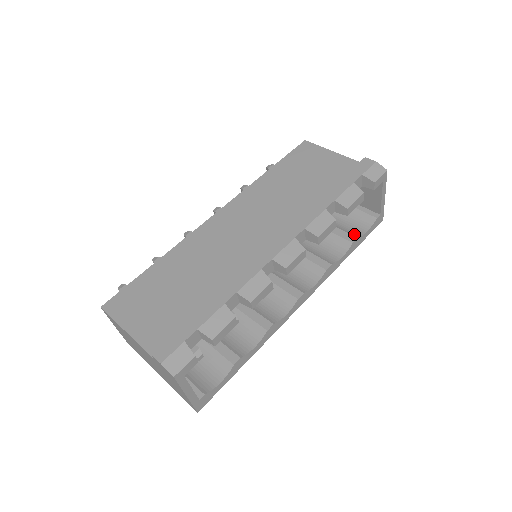
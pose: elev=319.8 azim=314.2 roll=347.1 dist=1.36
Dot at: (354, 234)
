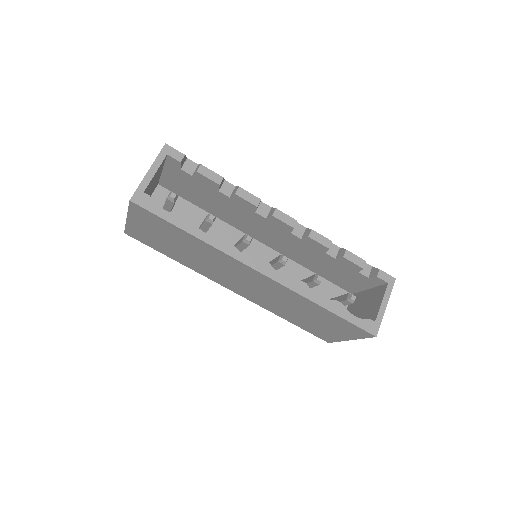
Dot at: occluded
